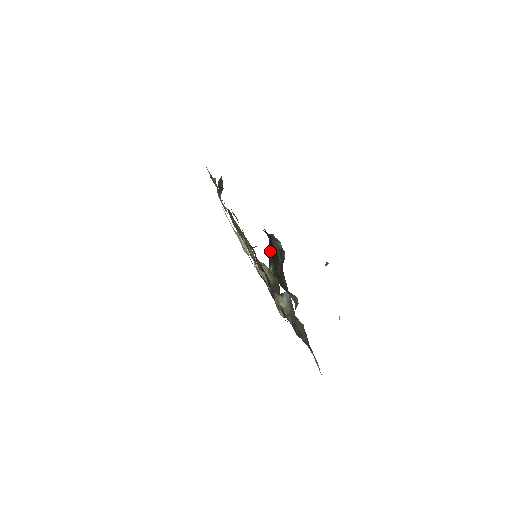
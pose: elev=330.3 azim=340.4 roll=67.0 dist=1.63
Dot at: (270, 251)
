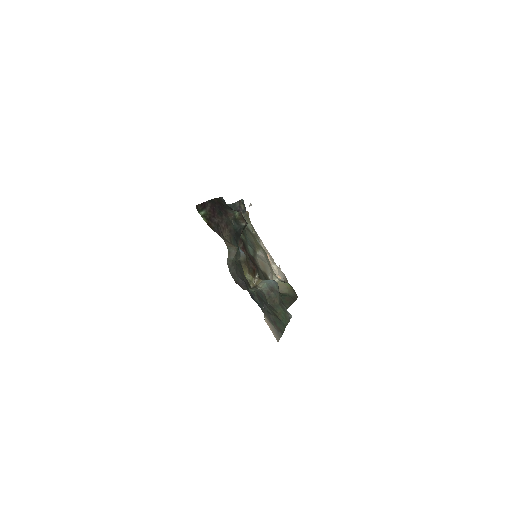
Dot at: (210, 204)
